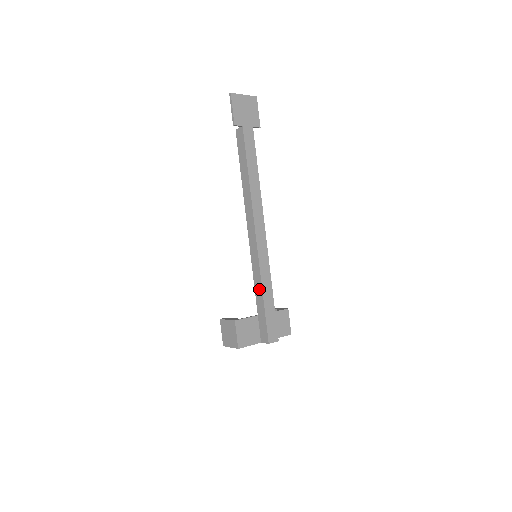
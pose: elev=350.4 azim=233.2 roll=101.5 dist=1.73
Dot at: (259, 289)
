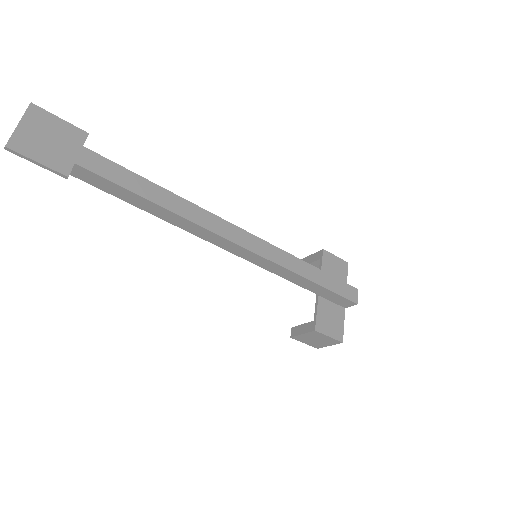
Dot at: (298, 279)
